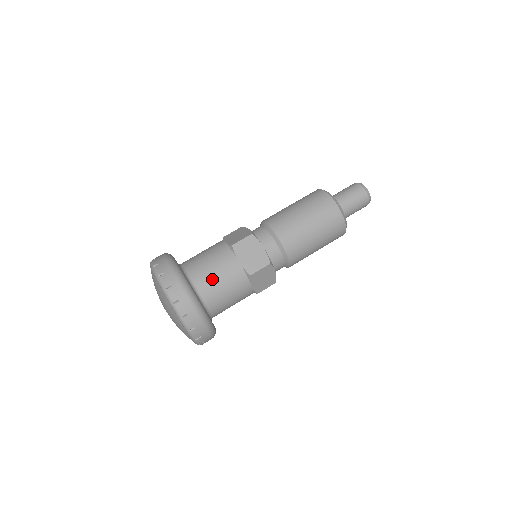
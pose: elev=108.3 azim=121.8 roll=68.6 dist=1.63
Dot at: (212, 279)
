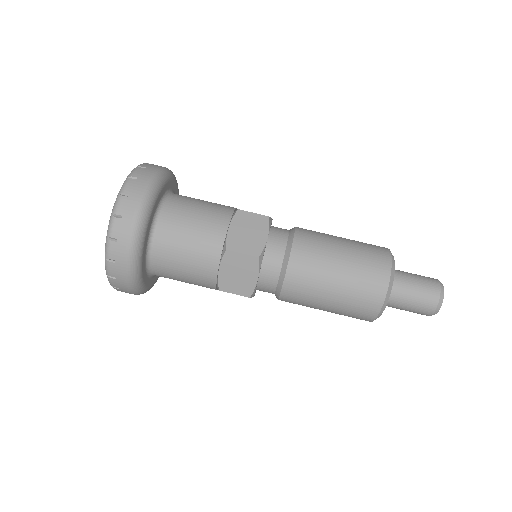
Dot at: (185, 218)
